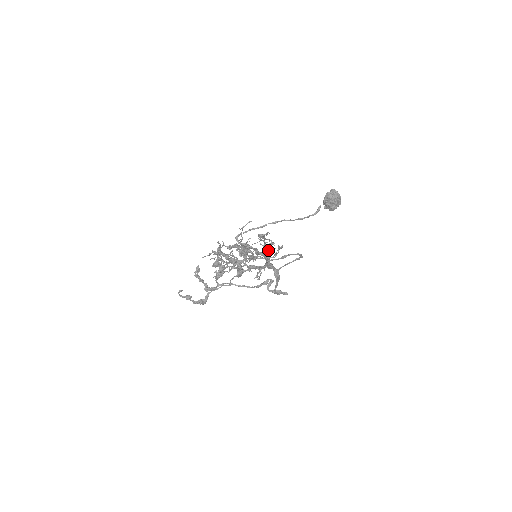
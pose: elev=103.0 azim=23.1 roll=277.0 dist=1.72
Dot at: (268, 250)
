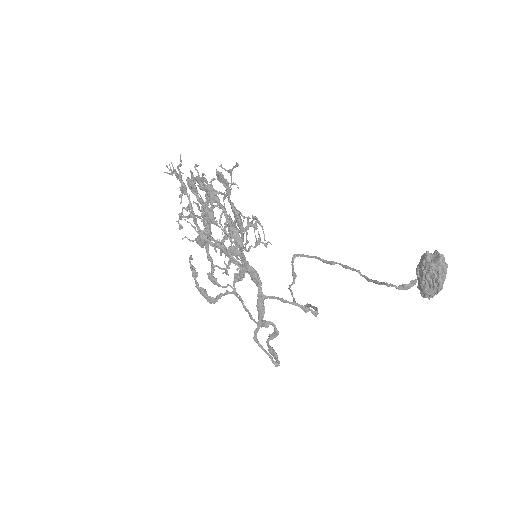
Dot at: (234, 221)
